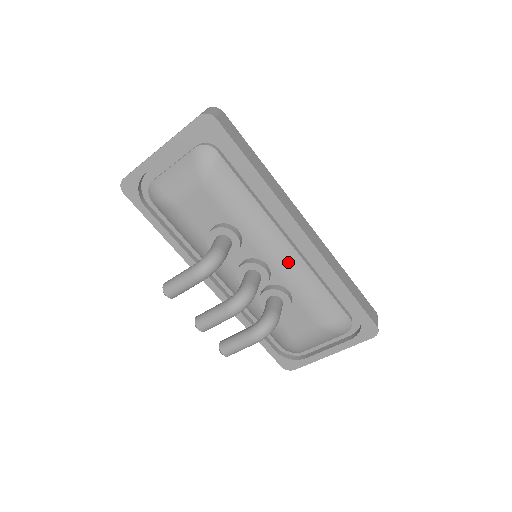
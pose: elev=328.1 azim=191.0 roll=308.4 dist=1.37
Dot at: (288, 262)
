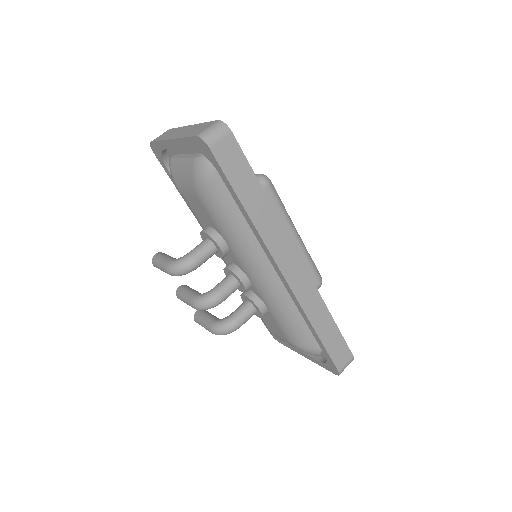
Dot at: (267, 287)
